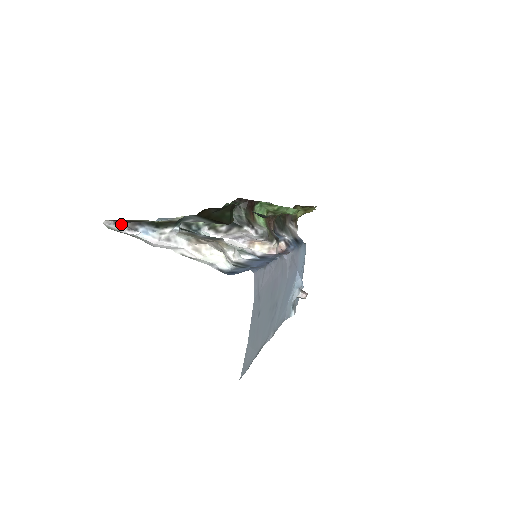
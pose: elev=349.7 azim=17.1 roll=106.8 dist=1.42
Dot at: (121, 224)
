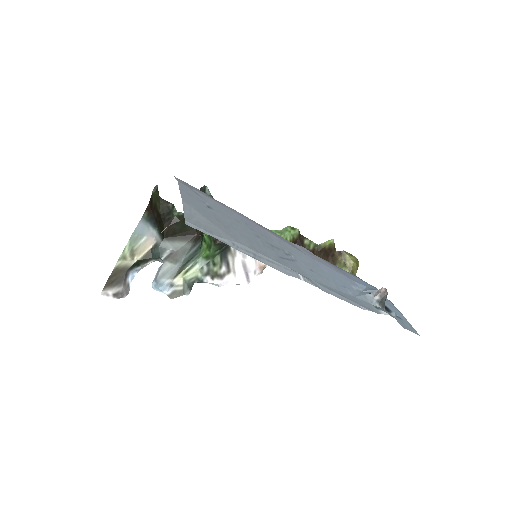
Dot at: (121, 297)
